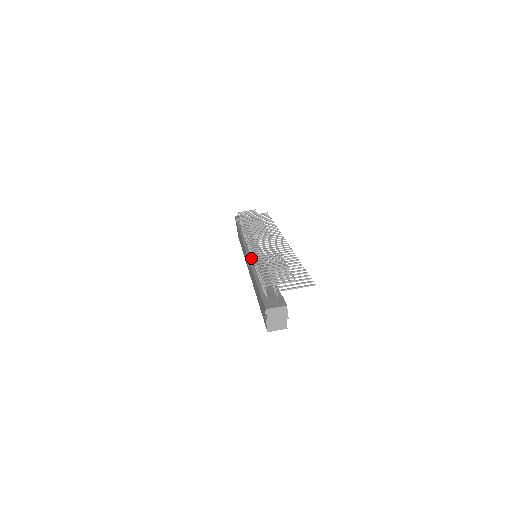
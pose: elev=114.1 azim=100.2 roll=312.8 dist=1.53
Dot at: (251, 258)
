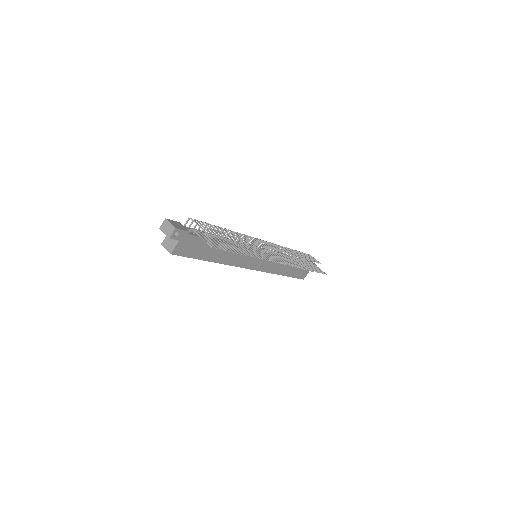
Dot at: occluded
